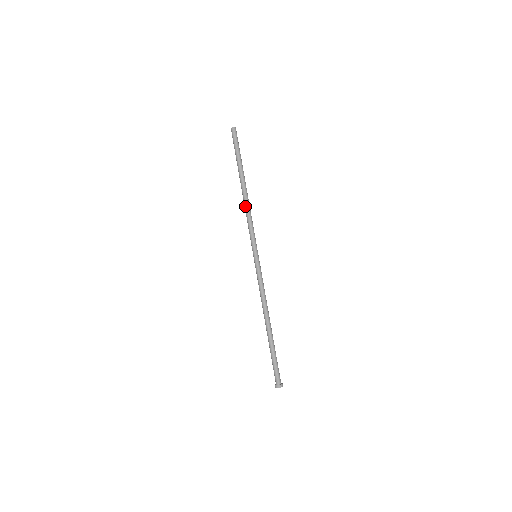
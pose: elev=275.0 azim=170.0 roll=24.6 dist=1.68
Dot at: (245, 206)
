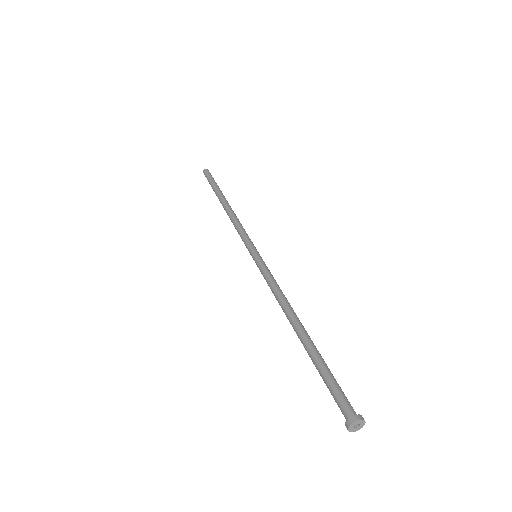
Dot at: (229, 217)
